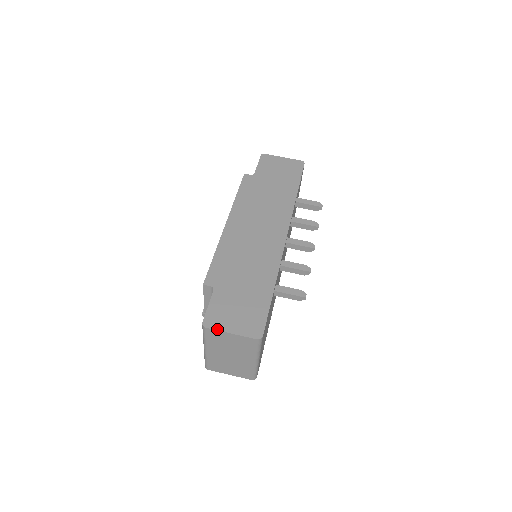
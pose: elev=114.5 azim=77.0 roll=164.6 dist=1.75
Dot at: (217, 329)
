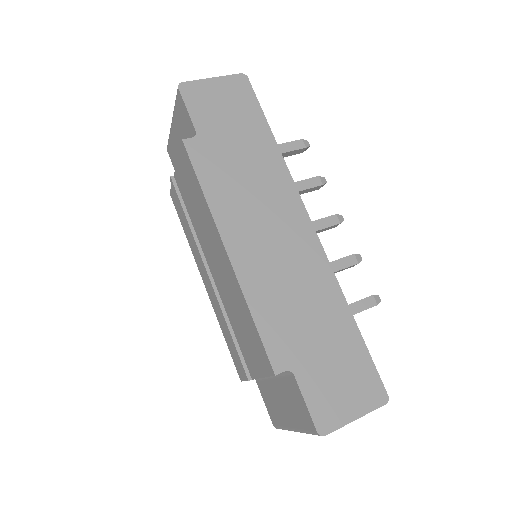
Dot at: (339, 427)
